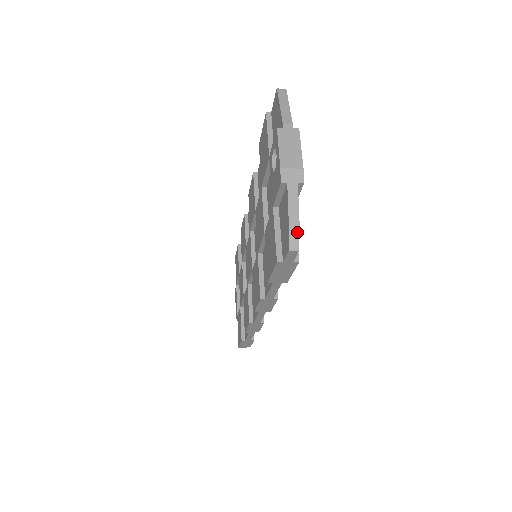
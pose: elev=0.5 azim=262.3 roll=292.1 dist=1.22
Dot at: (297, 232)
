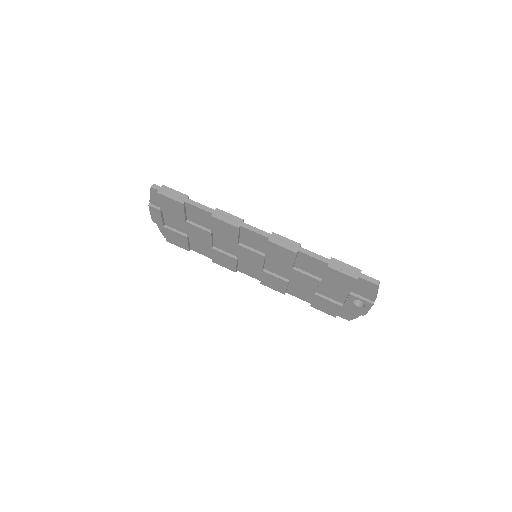
Dot at: occluded
